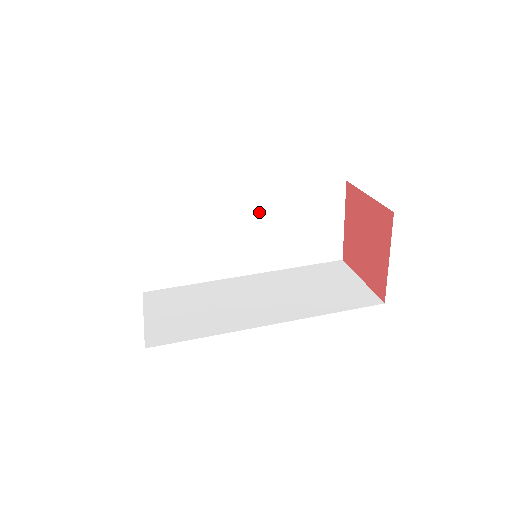
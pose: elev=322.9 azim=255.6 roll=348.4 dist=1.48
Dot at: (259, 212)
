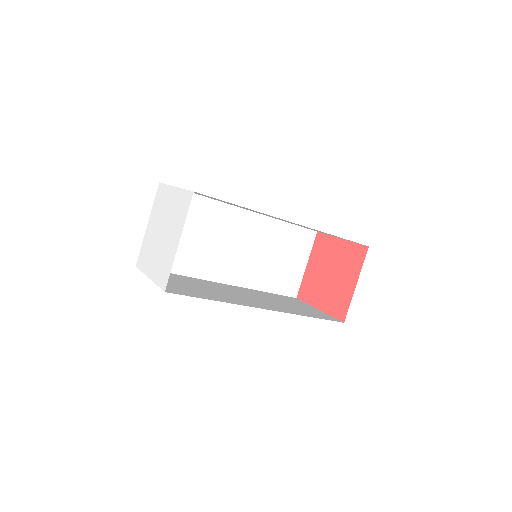
Dot at: (253, 231)
